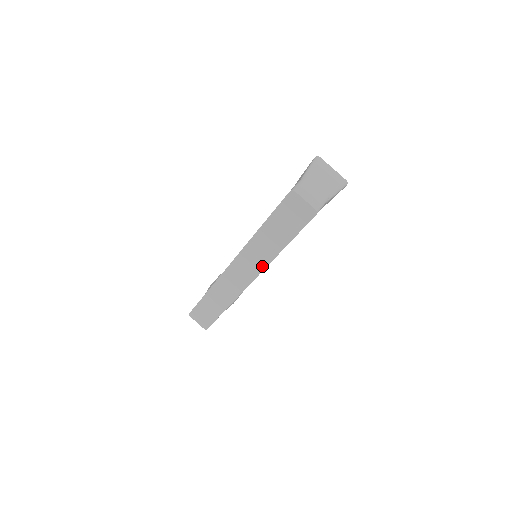
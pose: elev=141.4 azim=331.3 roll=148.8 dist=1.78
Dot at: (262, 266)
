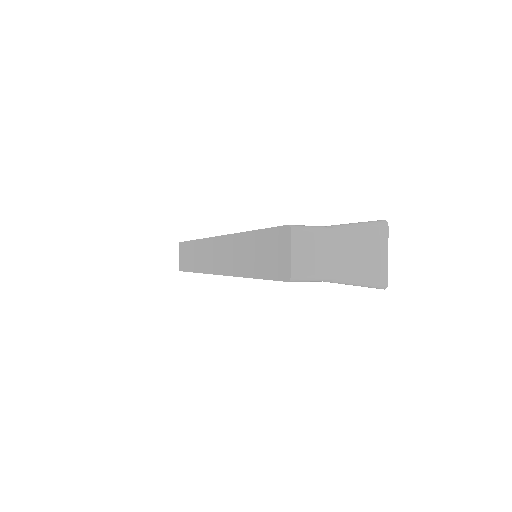
Dot at: (229, 271)
